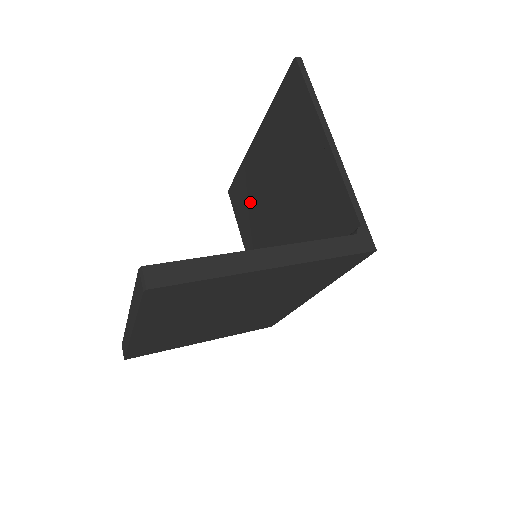
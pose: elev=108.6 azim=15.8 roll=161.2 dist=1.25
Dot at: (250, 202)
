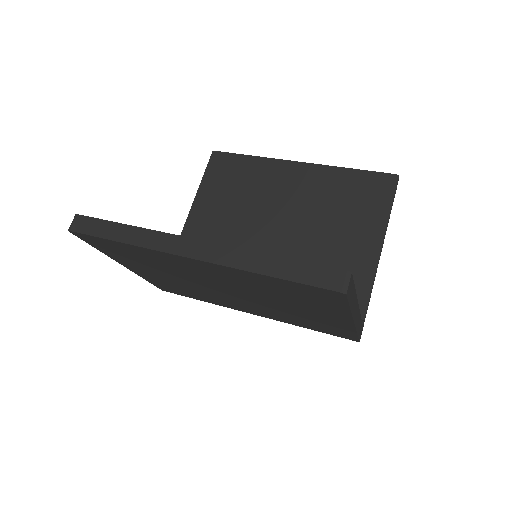
Dot at: (241, 190)
